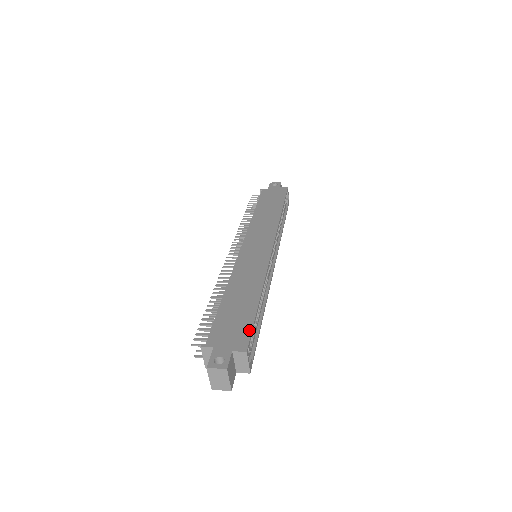
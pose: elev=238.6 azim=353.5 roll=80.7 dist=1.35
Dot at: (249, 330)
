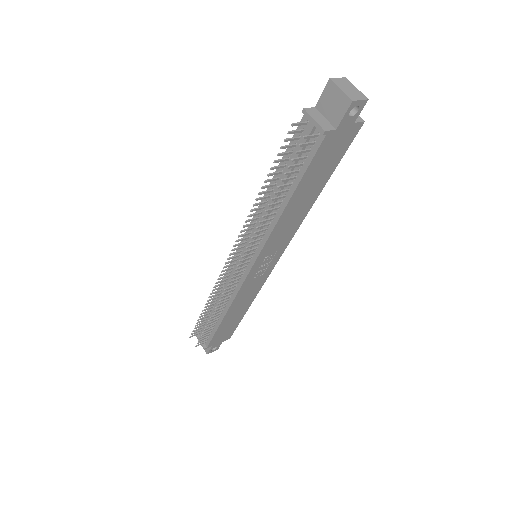
Dot at: occluded
